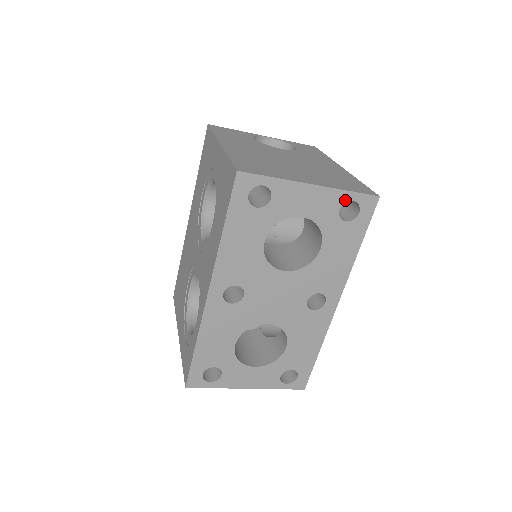
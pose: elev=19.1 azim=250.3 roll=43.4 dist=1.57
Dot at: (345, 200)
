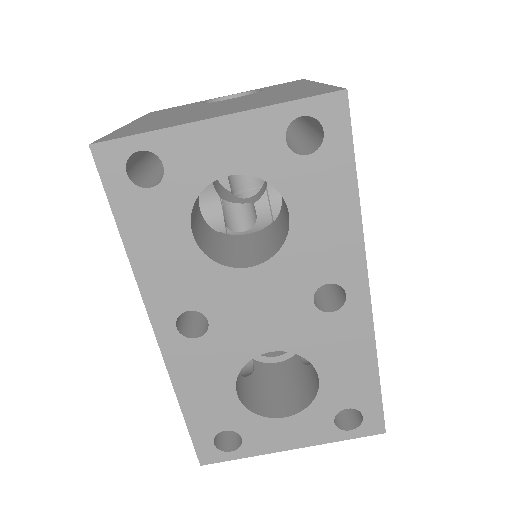
Dot at: (286, 120)
